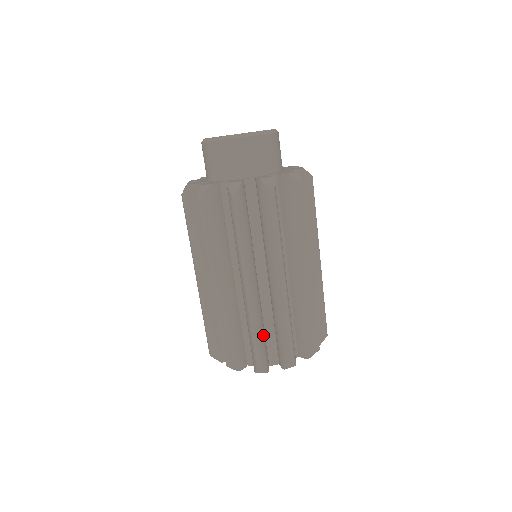
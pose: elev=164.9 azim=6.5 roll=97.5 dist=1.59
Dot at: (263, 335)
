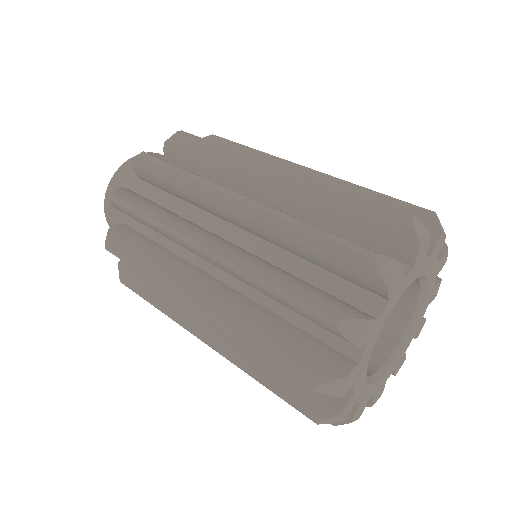
Dot at: (298, 282)
